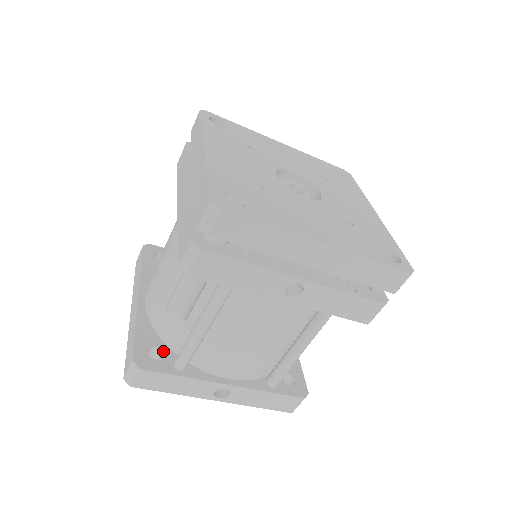
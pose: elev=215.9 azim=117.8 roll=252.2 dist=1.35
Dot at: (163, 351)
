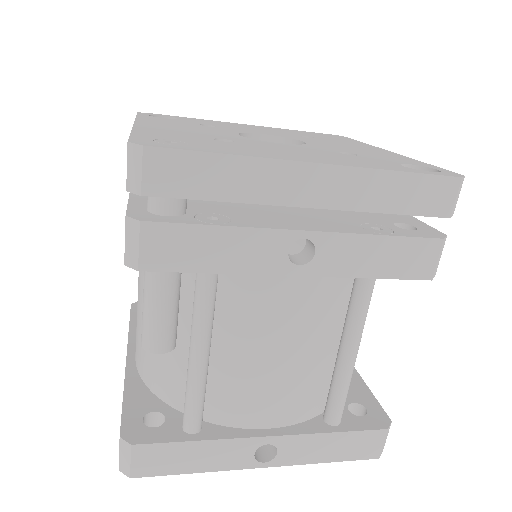
Dot at: (165, 414)
